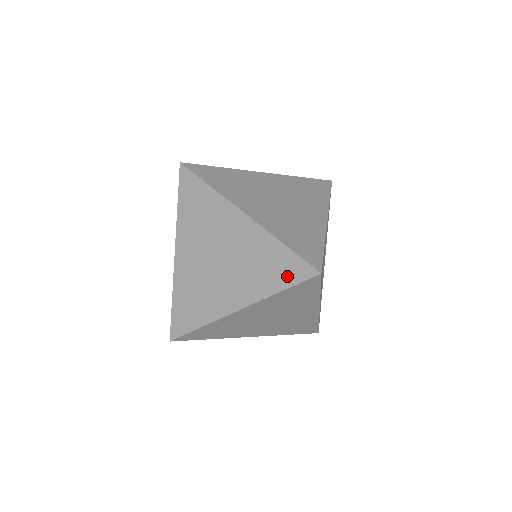
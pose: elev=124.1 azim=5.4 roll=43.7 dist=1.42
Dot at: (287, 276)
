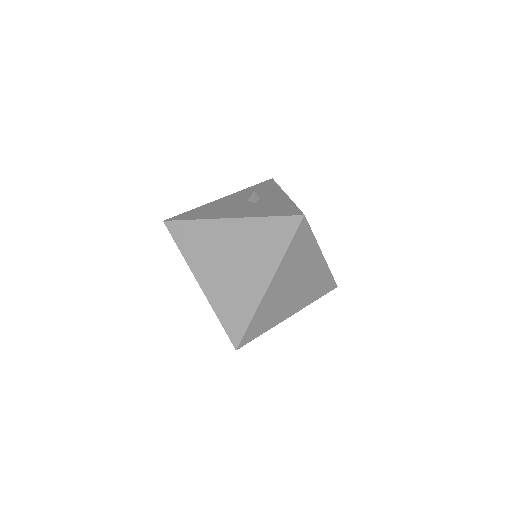
Dot at: occluded
